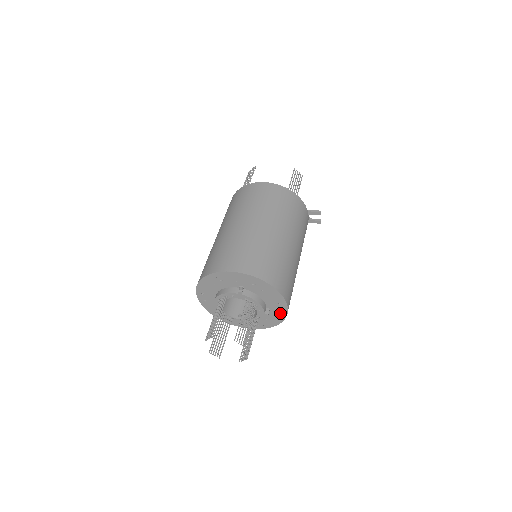
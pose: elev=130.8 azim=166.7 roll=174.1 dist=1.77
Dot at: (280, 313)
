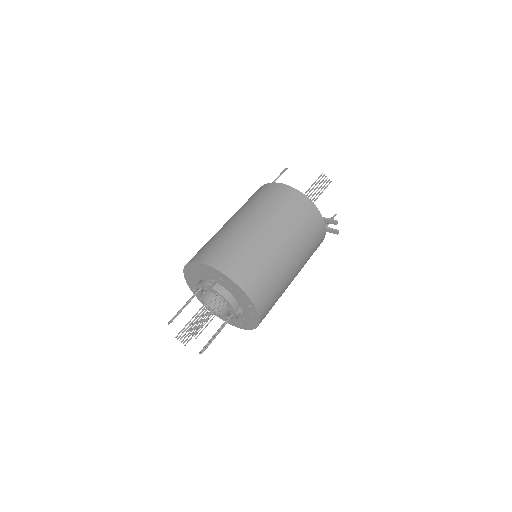
Dot at: (253, 316)
